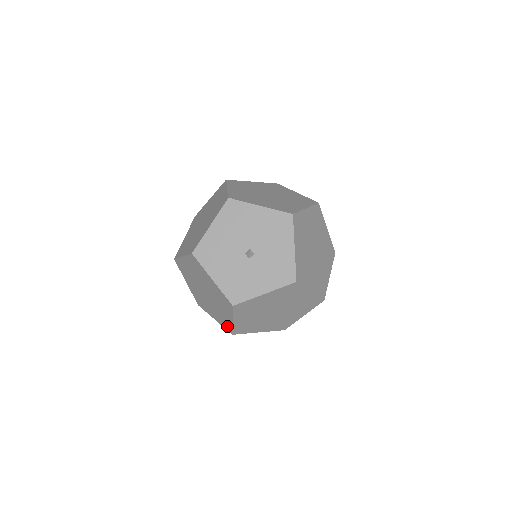
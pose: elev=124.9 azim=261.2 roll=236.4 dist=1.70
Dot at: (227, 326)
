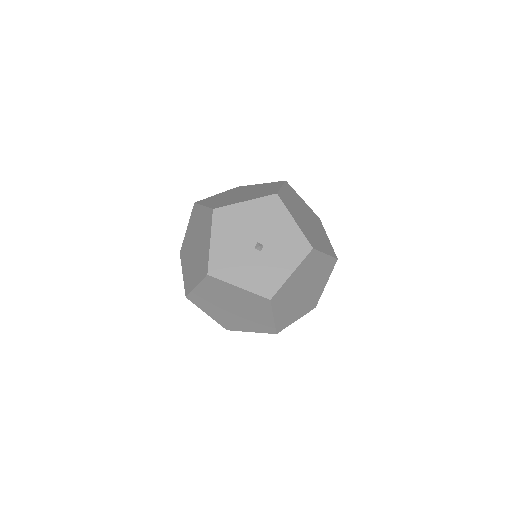
Dot at: (268, 329)
